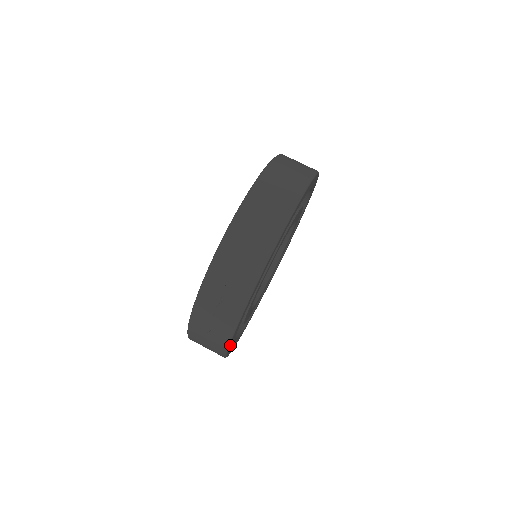
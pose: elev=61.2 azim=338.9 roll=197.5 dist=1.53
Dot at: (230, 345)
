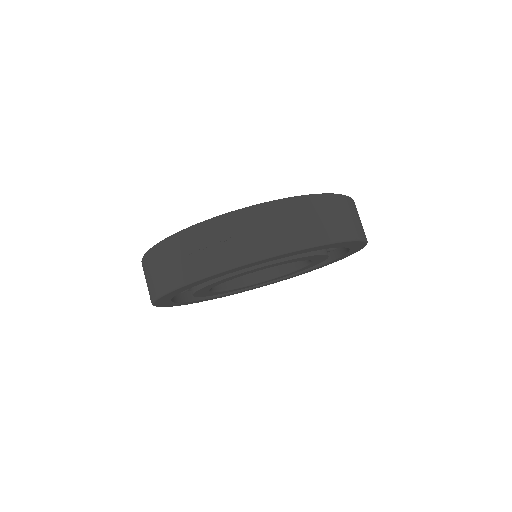
Dot at: (186, 286)
